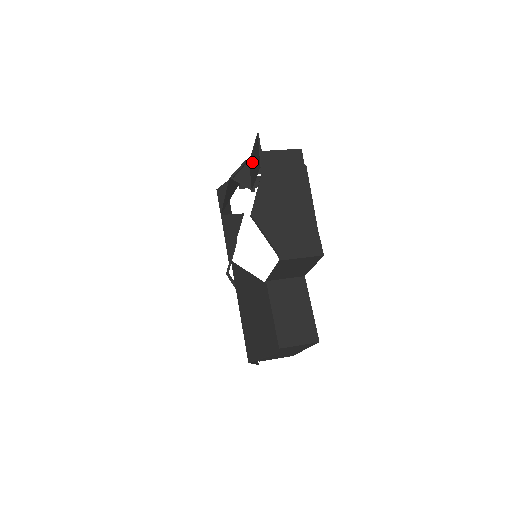
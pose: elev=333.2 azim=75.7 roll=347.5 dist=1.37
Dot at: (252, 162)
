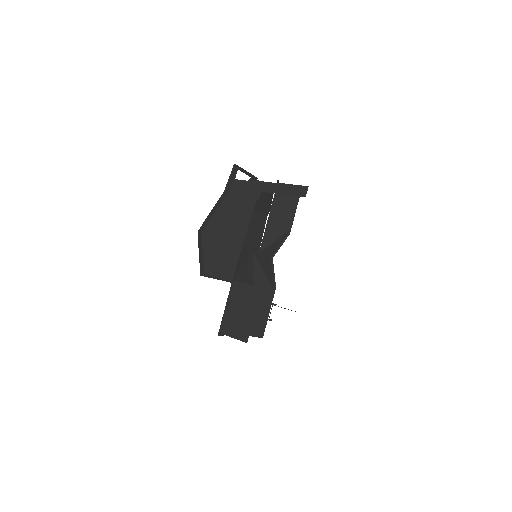
Dot at: occluded
